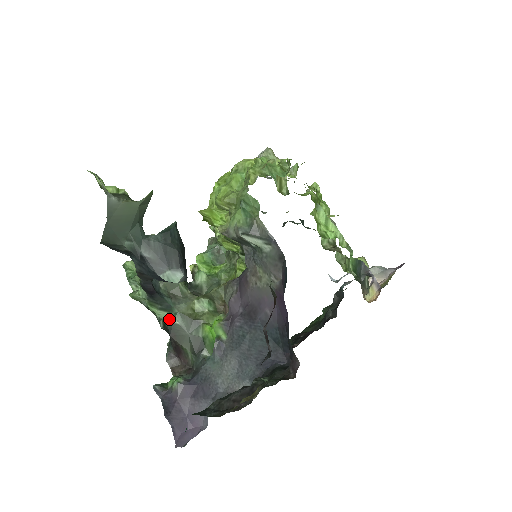
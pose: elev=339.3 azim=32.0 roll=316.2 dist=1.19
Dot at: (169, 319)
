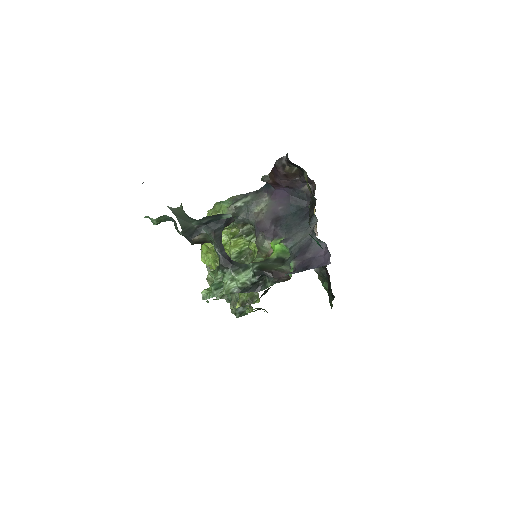
Dot at: (253, 268)
